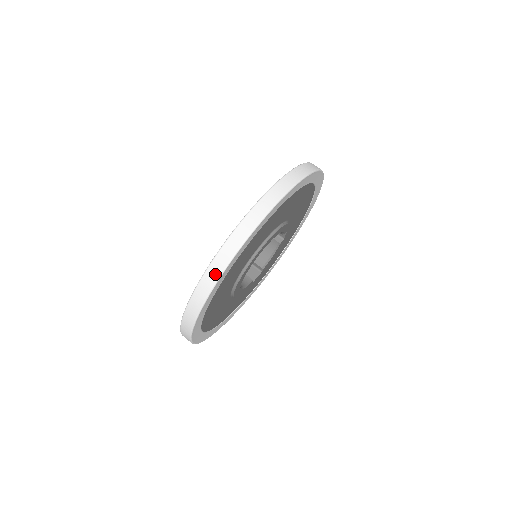
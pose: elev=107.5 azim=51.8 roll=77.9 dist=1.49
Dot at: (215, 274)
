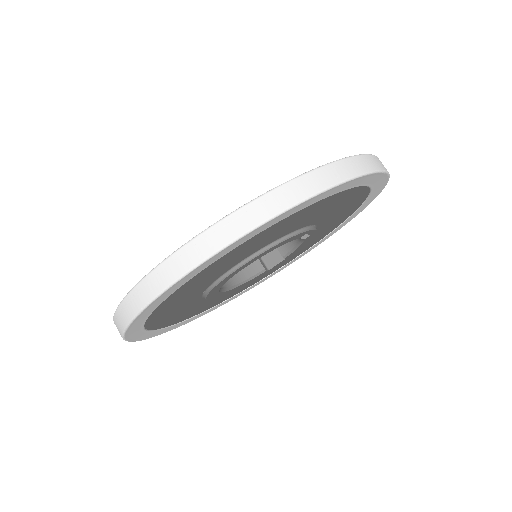
Dot at: (120, 325)
